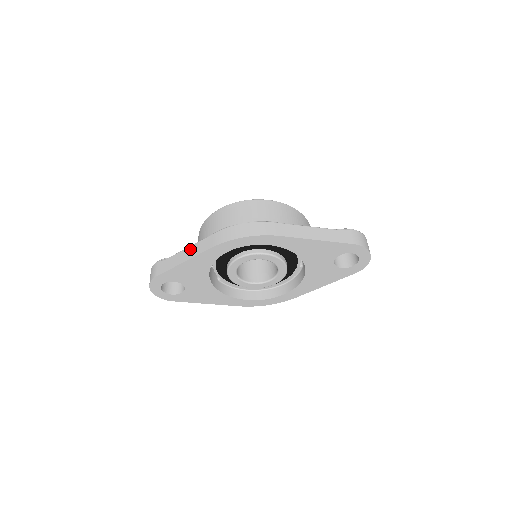
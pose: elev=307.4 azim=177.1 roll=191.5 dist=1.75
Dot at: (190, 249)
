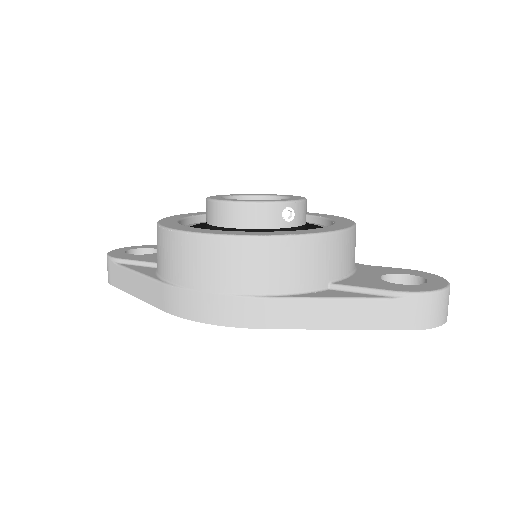
Dot at: (140, 281)
